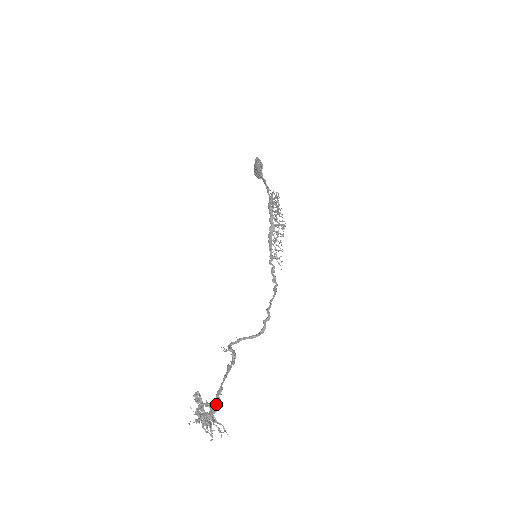
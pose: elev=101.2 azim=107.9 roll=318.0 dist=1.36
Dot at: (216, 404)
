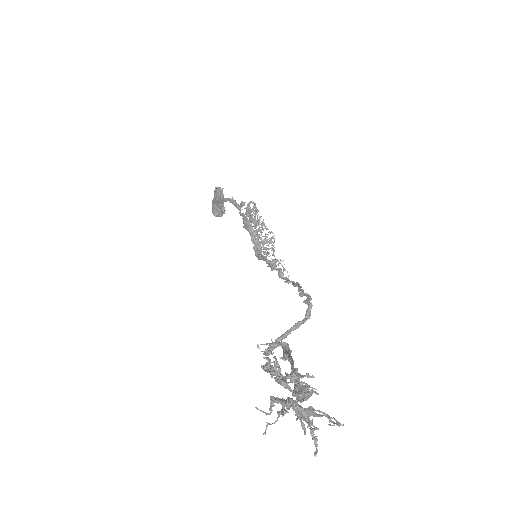
Dot at: occluded
